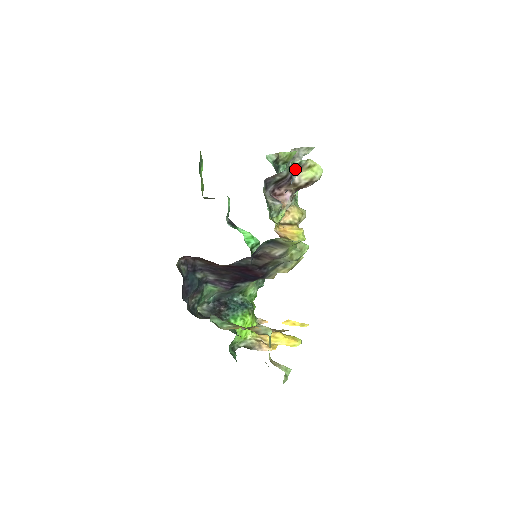
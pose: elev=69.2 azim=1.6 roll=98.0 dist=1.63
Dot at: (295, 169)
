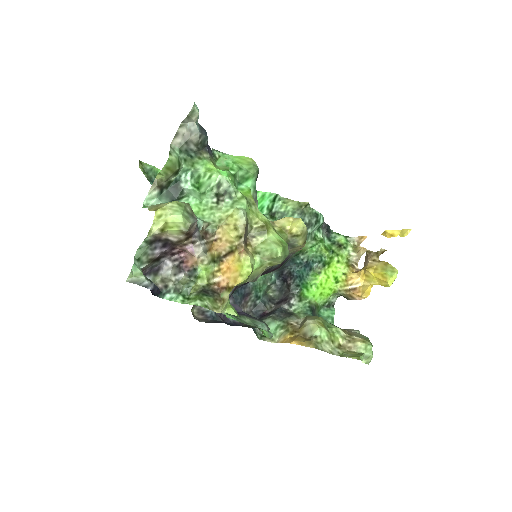
Dot at: (154, 242)
